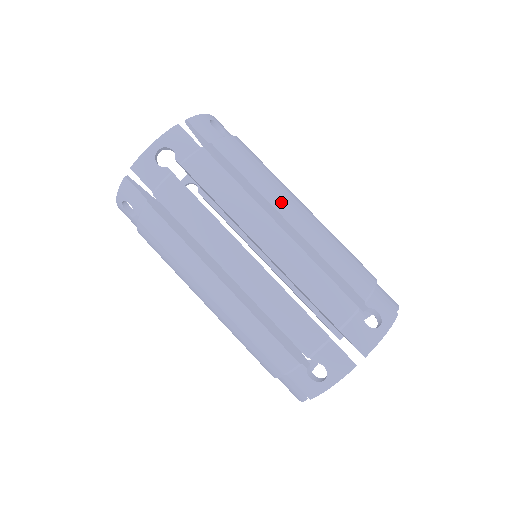
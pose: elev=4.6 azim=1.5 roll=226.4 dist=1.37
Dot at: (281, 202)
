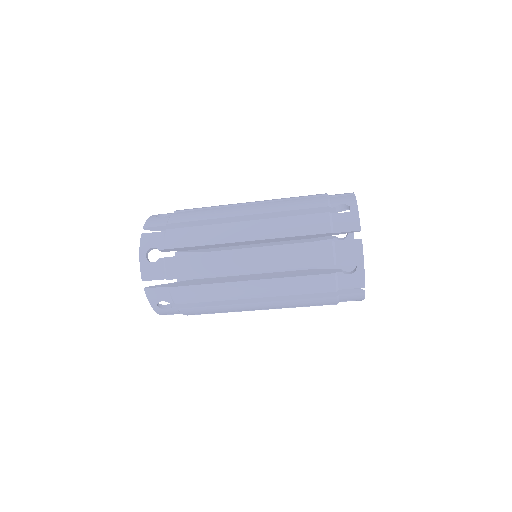
Dot at: (233, 211)
